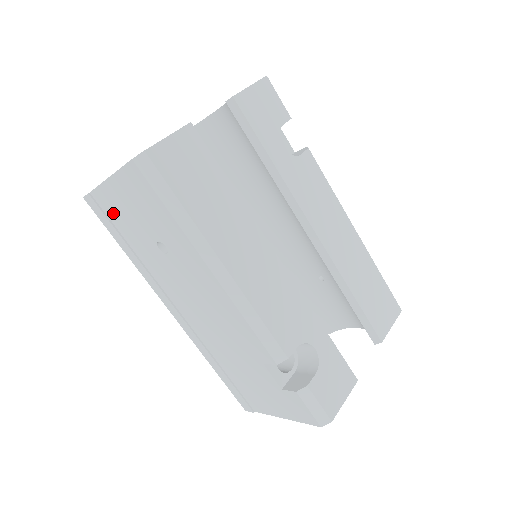
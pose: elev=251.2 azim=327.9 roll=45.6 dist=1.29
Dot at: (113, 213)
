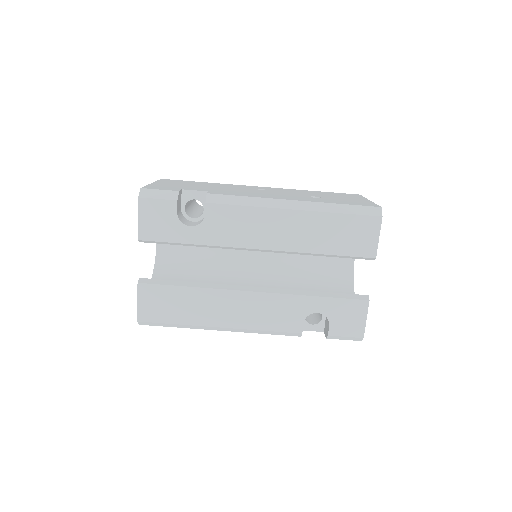
Dot at: occluded
